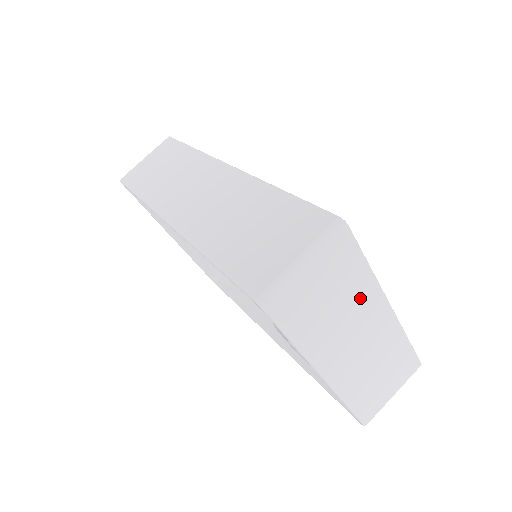
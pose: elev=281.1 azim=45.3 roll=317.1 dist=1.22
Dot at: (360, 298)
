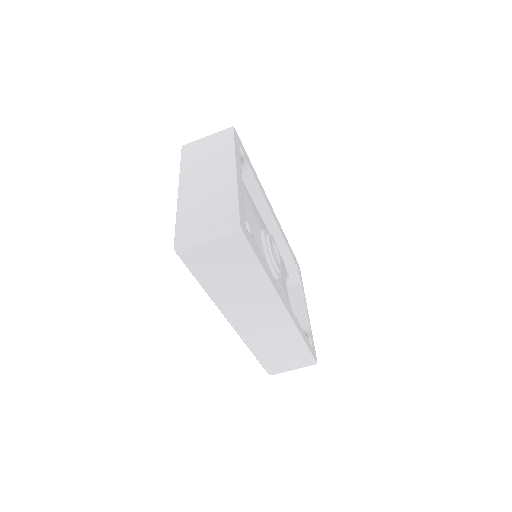
Dot at: occluded
